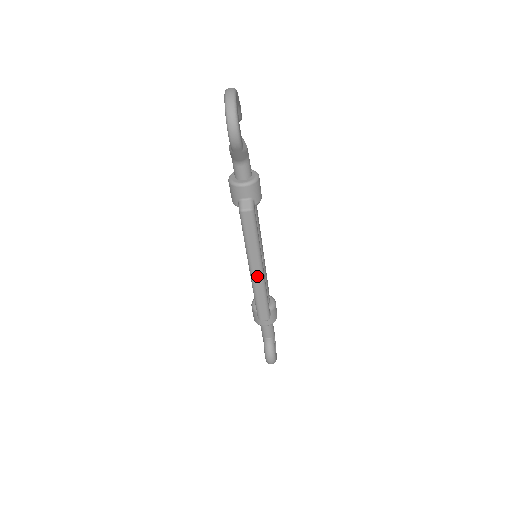
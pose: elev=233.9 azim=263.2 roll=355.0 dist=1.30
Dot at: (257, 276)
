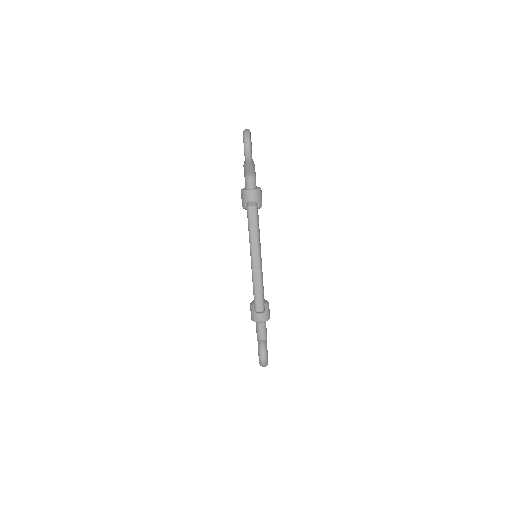
Dot at: (256, 265)
